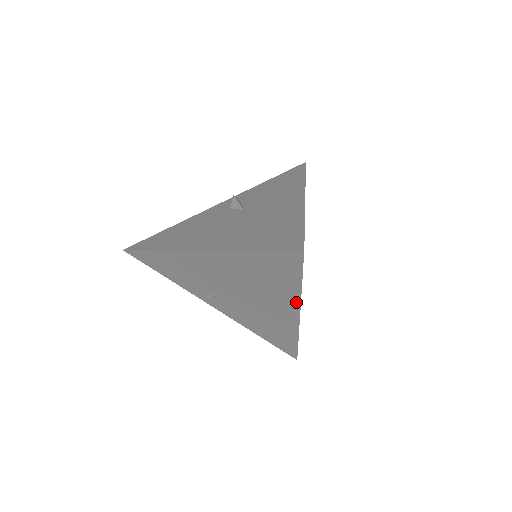
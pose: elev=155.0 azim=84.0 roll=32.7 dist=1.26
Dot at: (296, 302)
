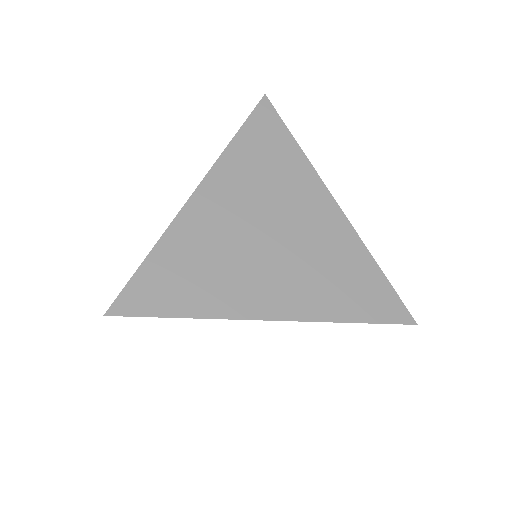
Dot at: occluded
